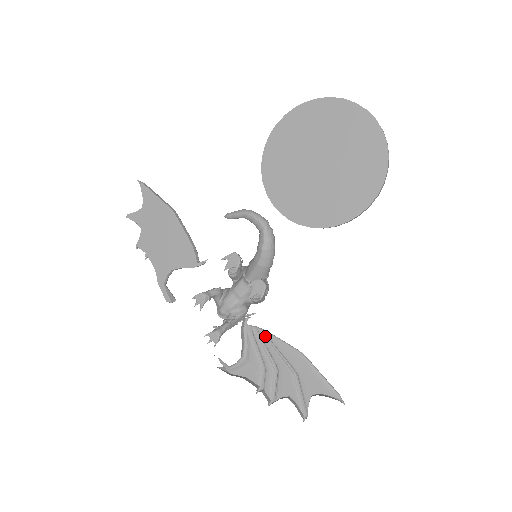
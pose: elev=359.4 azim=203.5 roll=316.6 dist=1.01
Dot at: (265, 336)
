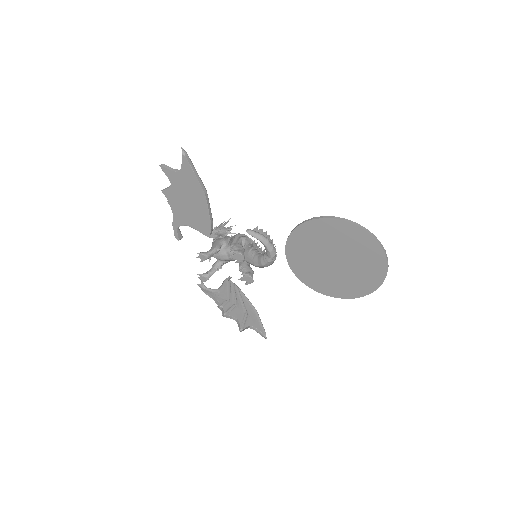
Dot at: (238, 290)
